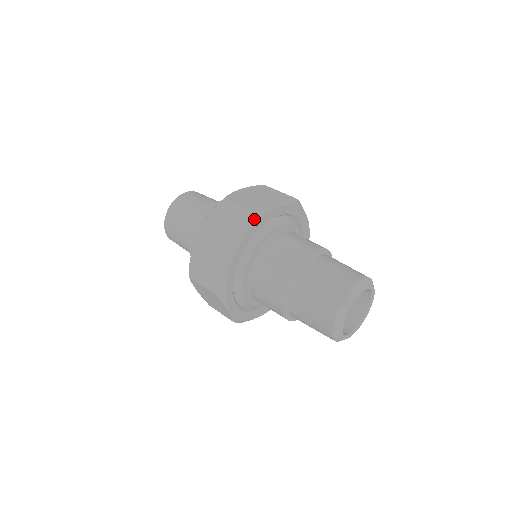
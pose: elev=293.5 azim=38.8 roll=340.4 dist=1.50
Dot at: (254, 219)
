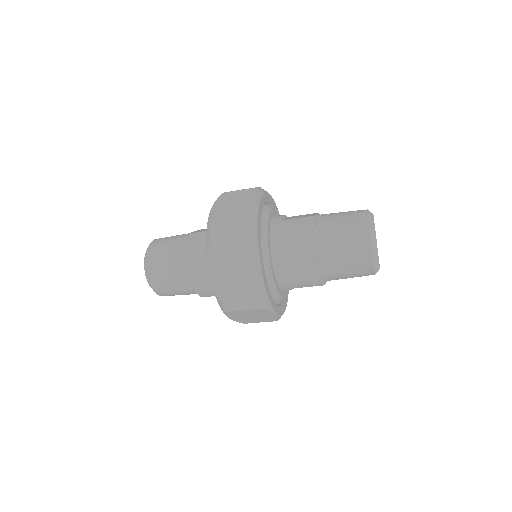
Dot at: (263, 190)
